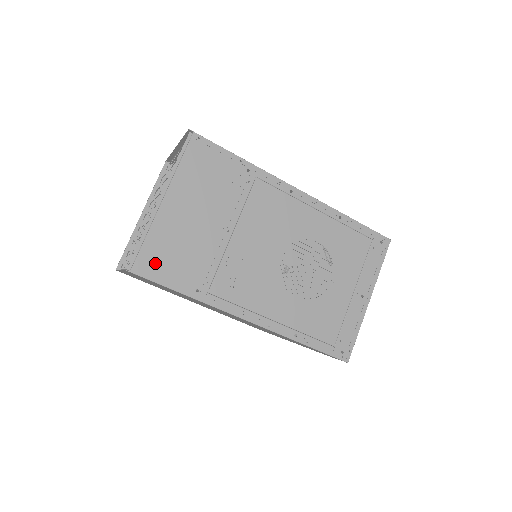
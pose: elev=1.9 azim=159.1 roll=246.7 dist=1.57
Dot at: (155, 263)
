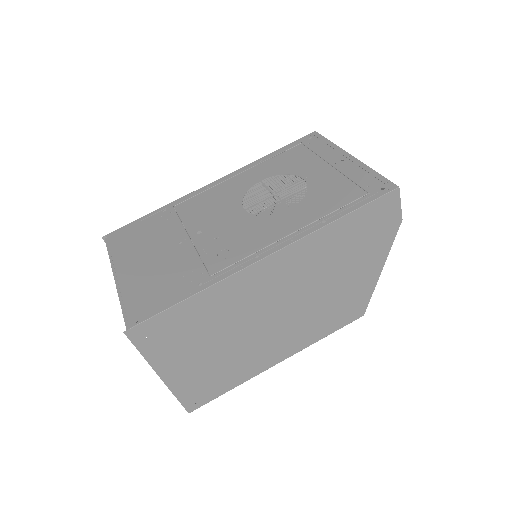
Dot at: (146, 305)
